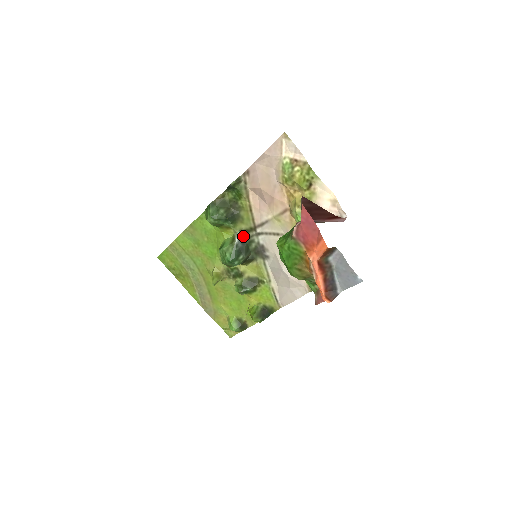
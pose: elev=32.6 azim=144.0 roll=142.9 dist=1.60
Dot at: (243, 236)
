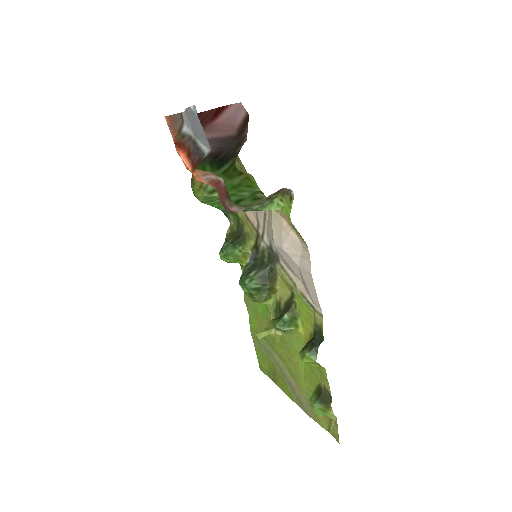
Dot at: (255, 252)
